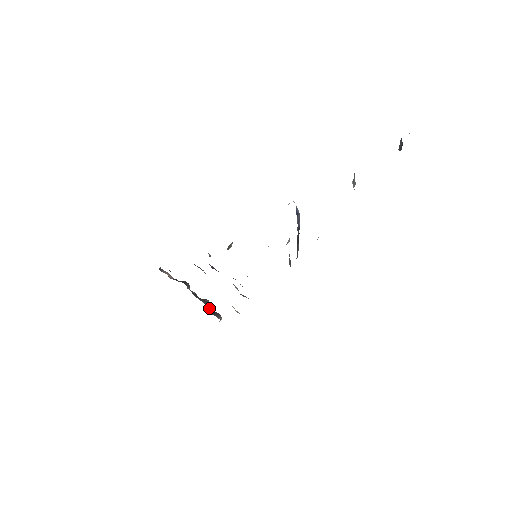
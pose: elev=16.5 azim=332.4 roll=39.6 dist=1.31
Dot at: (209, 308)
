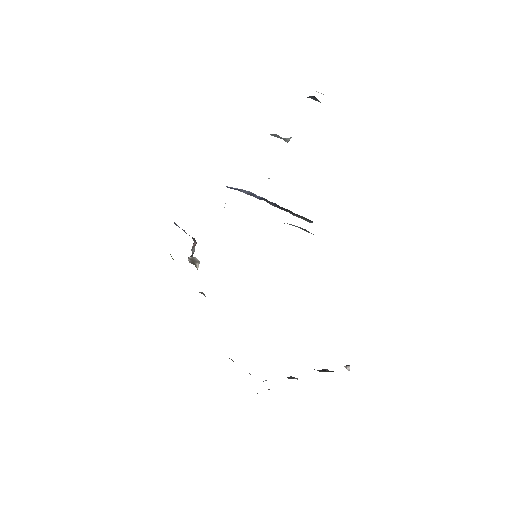
Dot at: occluded
